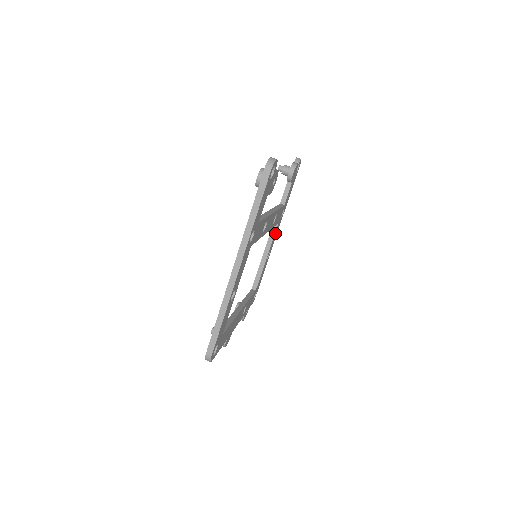
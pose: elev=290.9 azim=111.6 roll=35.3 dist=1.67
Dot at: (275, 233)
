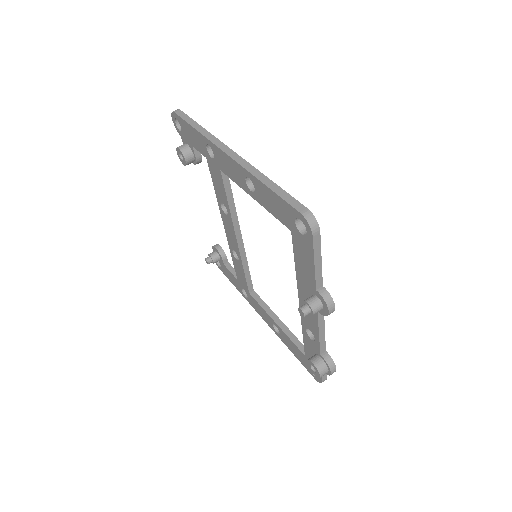
Dot at: occluded
